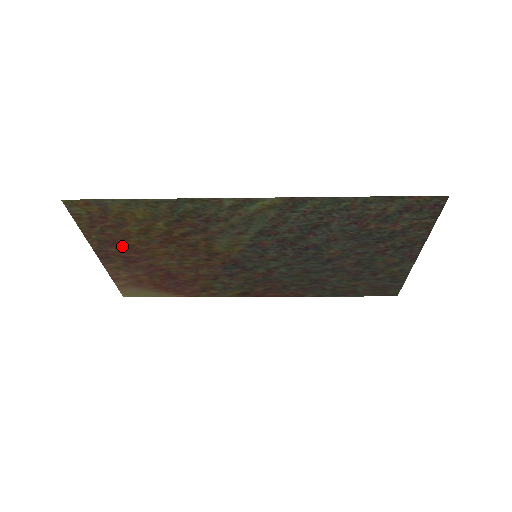
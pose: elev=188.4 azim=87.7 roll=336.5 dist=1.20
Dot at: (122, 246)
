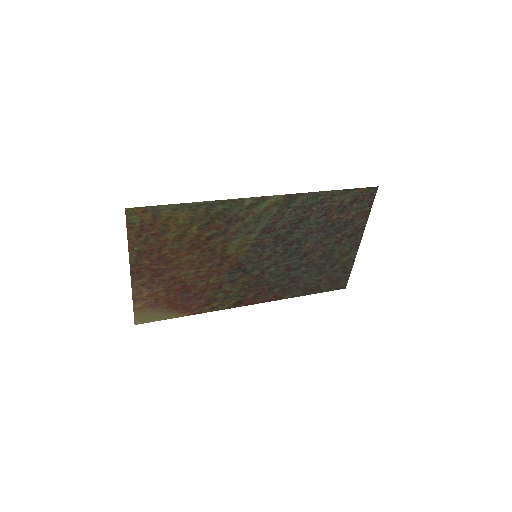
Dot at: (156, 257)
